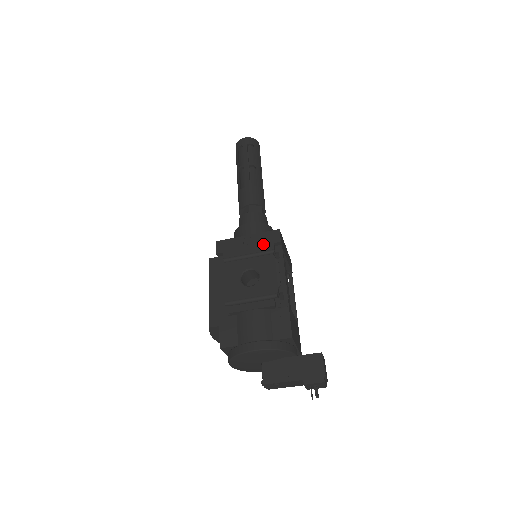
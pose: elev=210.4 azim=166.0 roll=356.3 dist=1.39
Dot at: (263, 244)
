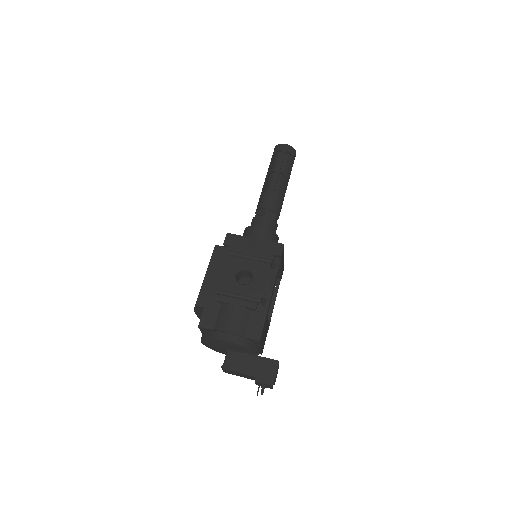
Dot at: (266, 252)
